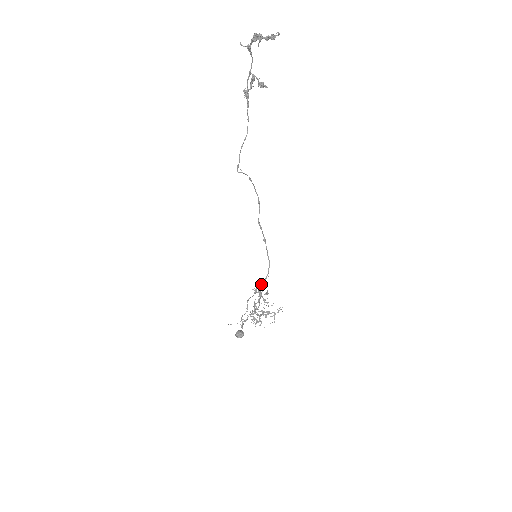
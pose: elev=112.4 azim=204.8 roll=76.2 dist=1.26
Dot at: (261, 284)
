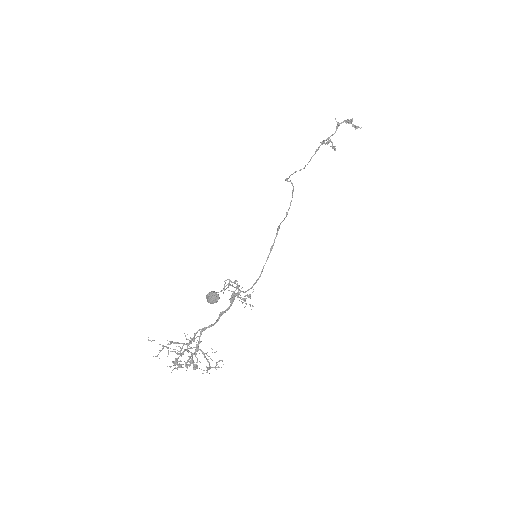
Dot at: occluded
